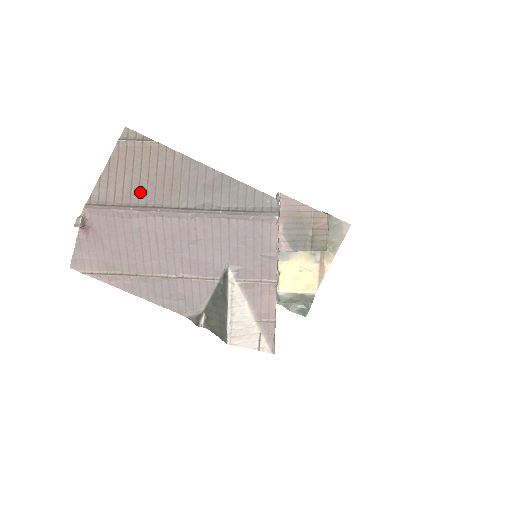
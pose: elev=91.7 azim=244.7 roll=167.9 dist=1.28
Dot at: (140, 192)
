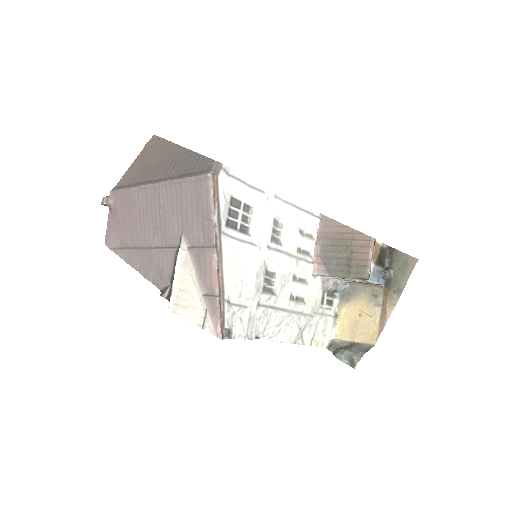
Dot at: (141, 174)
